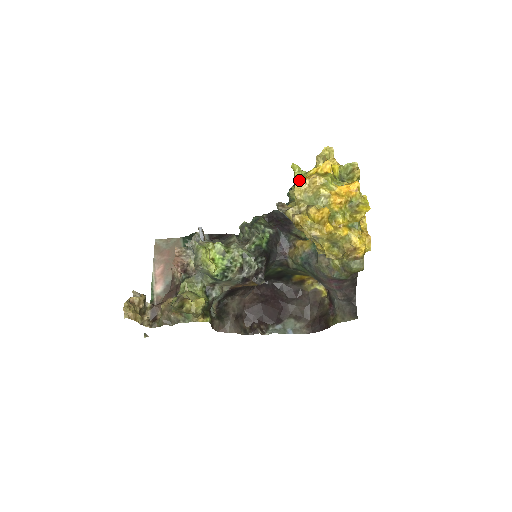
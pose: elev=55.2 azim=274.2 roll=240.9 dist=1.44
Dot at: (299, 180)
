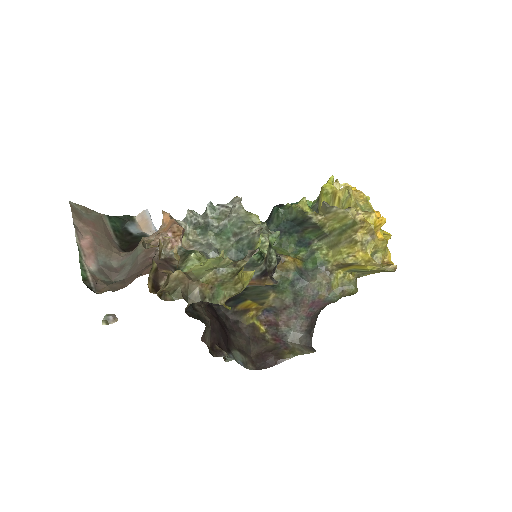
Dot at: occluded
